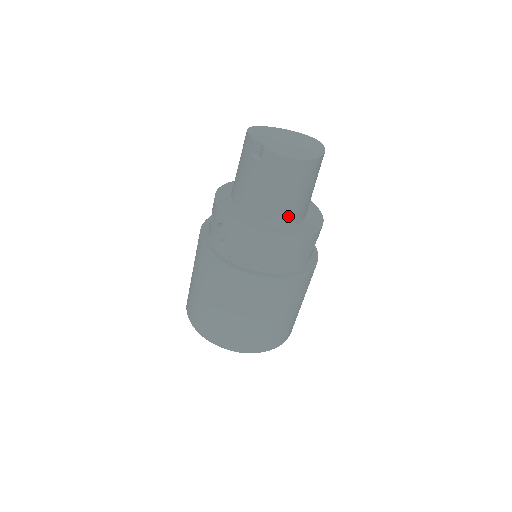
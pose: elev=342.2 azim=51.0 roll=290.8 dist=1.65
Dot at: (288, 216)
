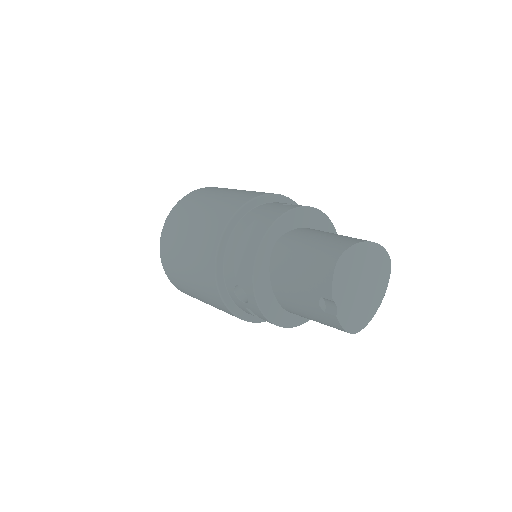
Dot at: occluded
